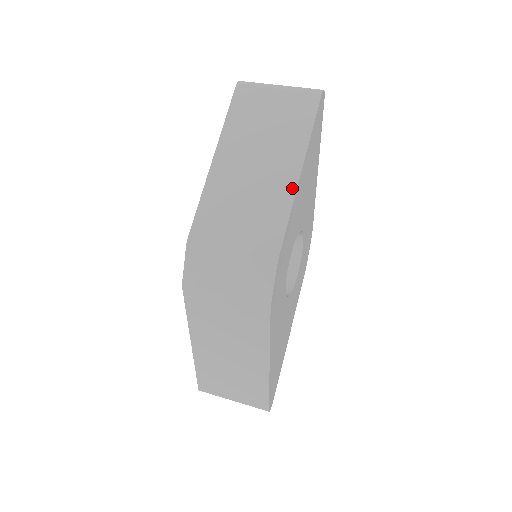
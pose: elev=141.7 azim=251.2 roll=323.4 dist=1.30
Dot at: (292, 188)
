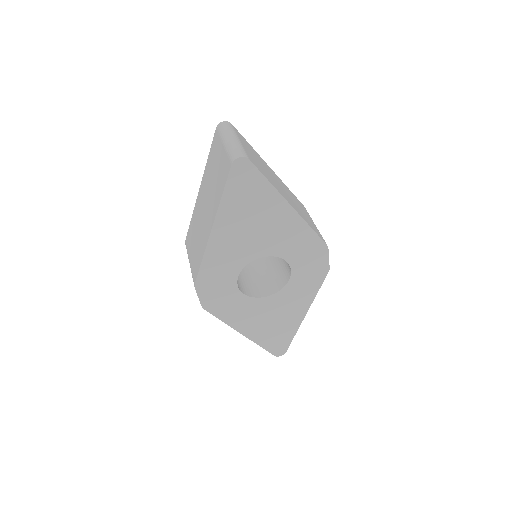
Dot at: (207, 239)
